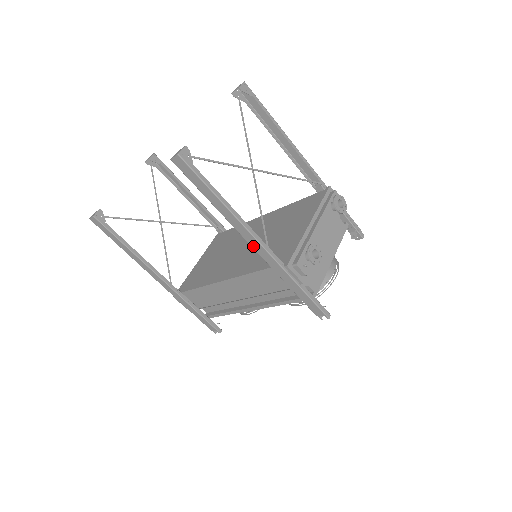
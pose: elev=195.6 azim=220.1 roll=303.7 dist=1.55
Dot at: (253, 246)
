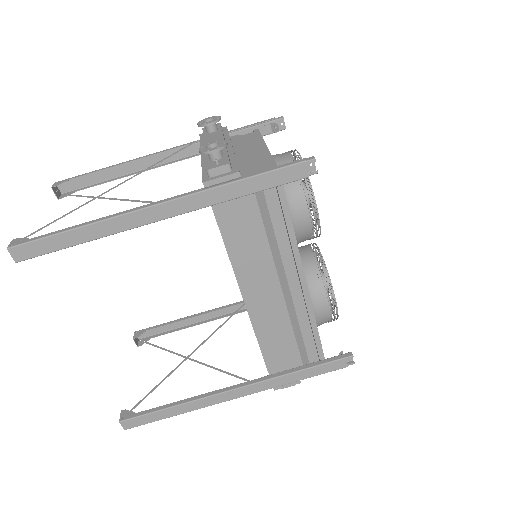
Dot at: (163, 217)
